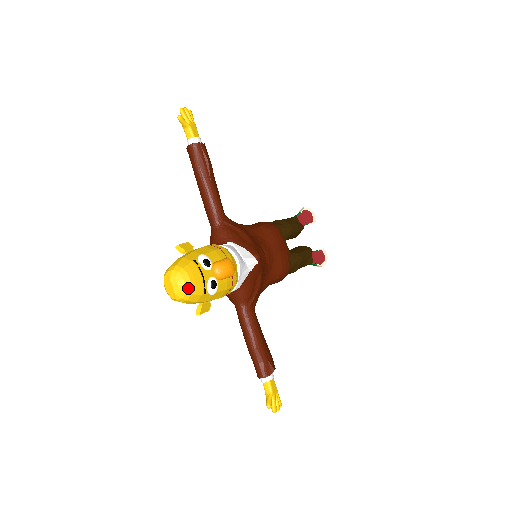
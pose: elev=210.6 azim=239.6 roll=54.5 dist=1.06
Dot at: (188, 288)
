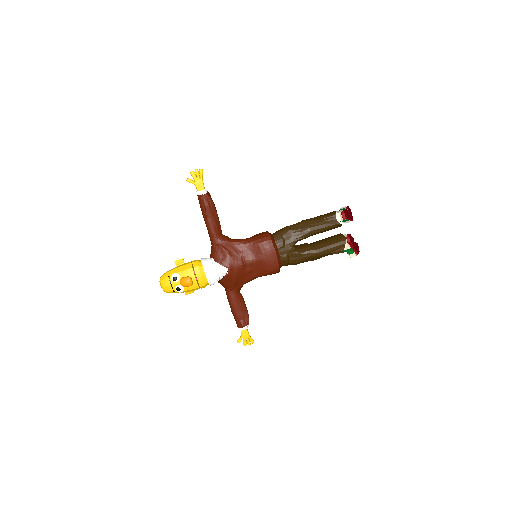
Dot at: (164, 289)
